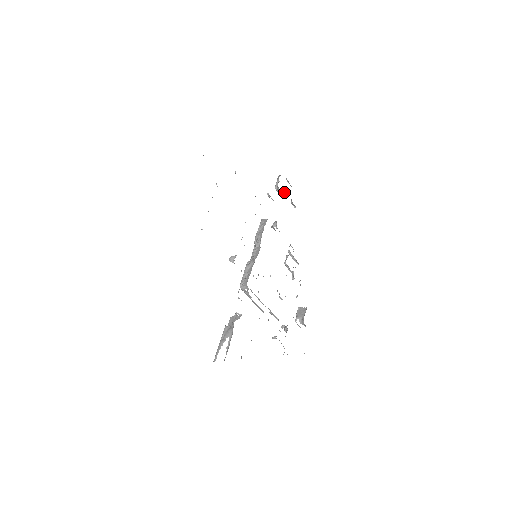
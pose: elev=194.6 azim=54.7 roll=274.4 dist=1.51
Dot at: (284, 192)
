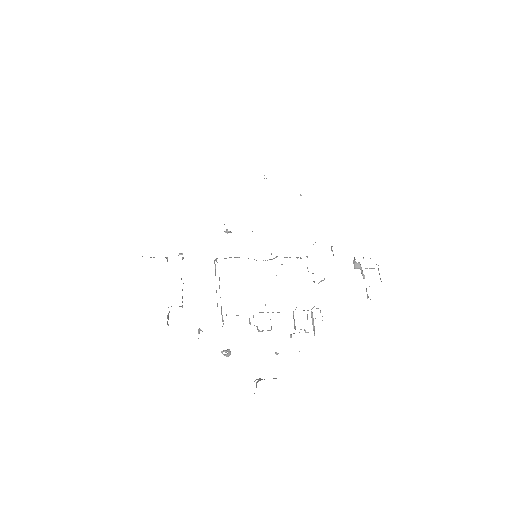
Dot at: (362, 271)
